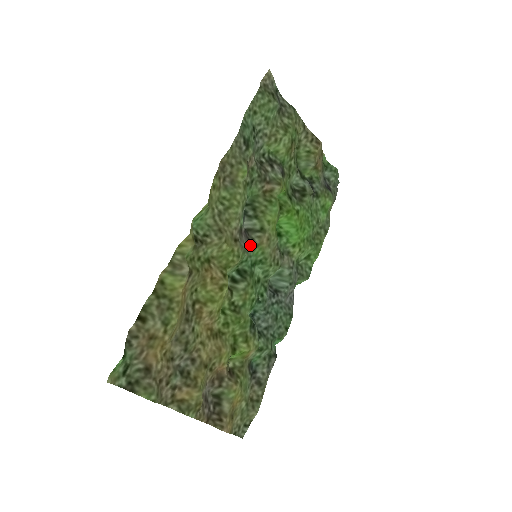
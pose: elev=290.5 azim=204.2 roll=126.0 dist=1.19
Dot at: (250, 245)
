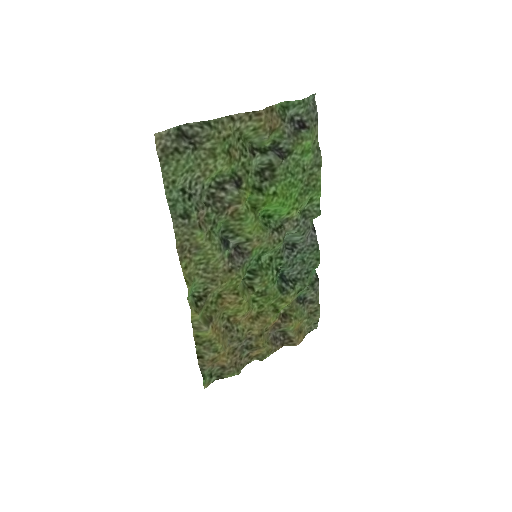
Dot at: (246, 255)
